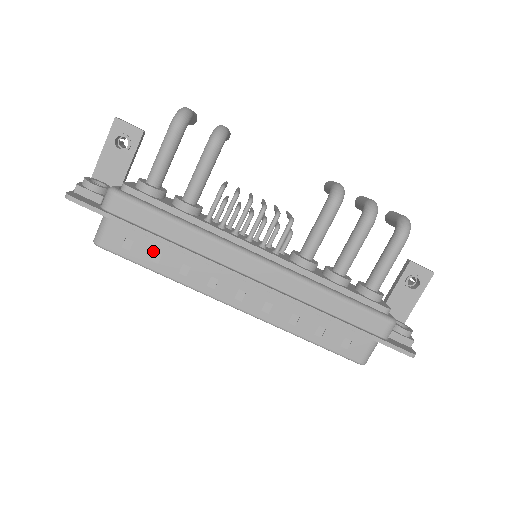
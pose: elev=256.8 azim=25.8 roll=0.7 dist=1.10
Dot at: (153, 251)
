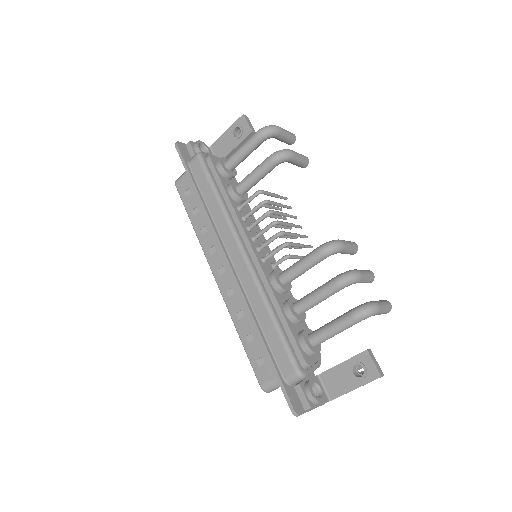
Dot at: (196, 206)
